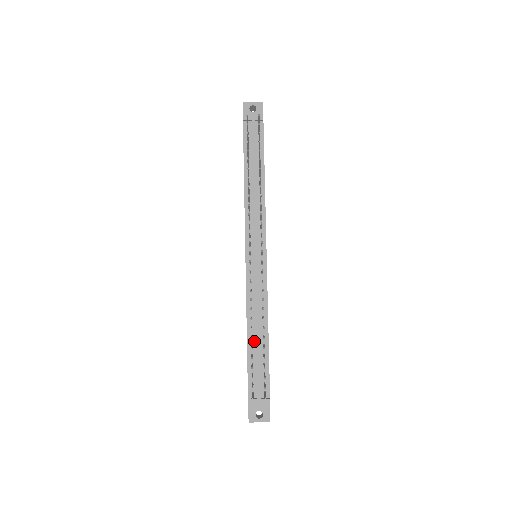
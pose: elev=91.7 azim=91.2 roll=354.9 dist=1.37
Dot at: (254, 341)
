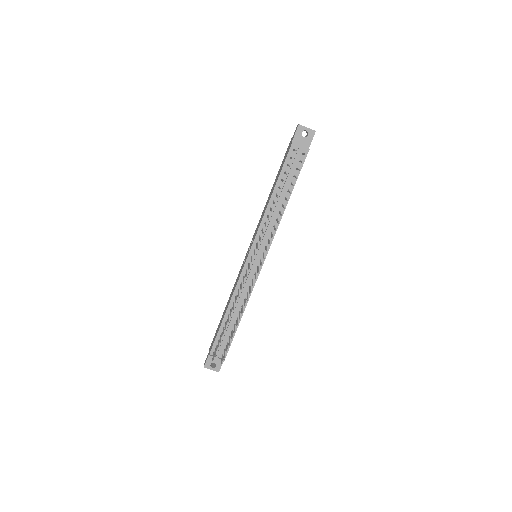
Dot at: (229, 319)
